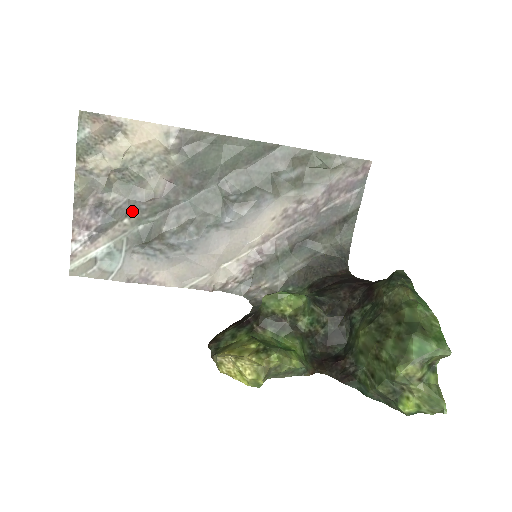
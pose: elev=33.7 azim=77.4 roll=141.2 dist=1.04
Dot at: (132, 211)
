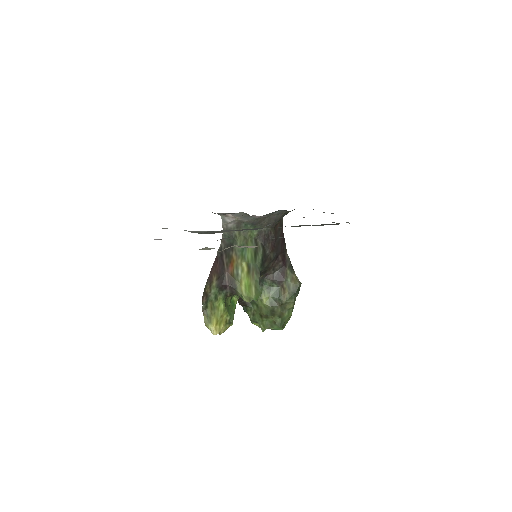
Dot at: occluded
